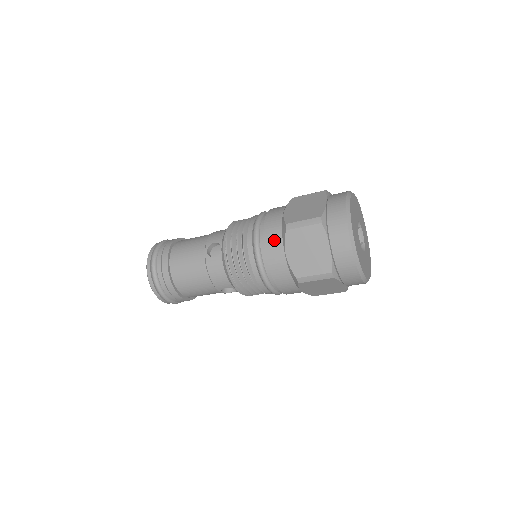
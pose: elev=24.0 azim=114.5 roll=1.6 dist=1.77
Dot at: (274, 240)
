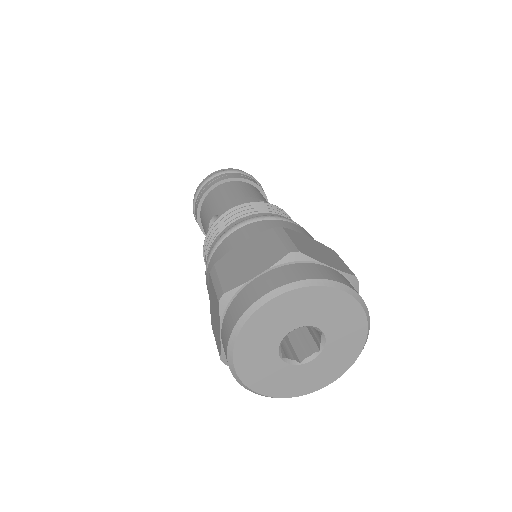
Dot at: occluded
